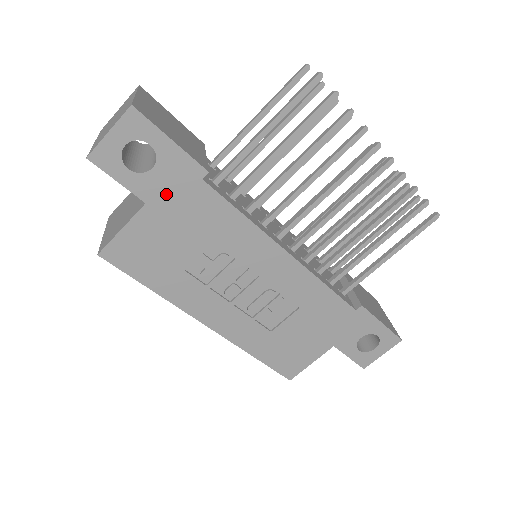
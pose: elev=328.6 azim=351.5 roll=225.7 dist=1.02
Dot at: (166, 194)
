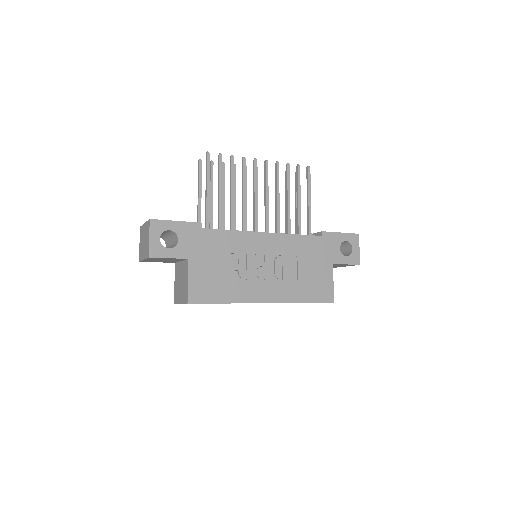
Dot at: (193, 247)
